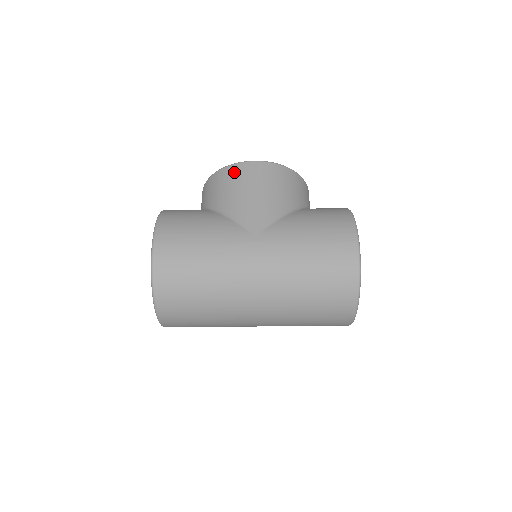
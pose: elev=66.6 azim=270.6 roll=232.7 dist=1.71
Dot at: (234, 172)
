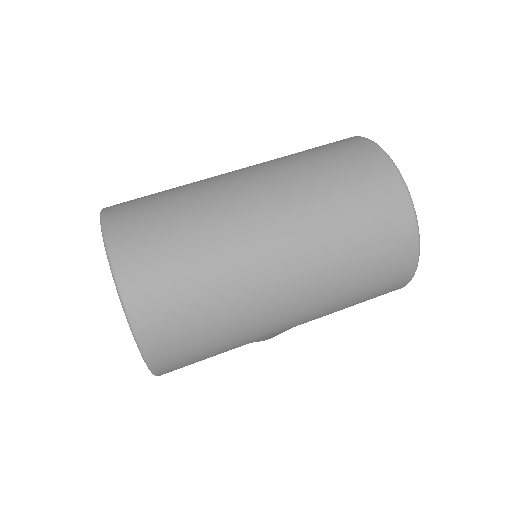
Dot at: occluded
